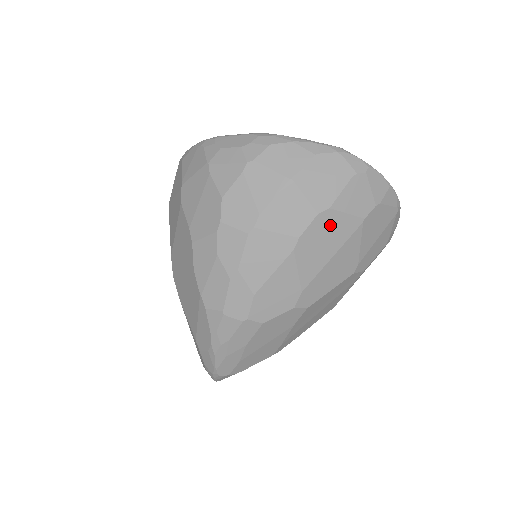
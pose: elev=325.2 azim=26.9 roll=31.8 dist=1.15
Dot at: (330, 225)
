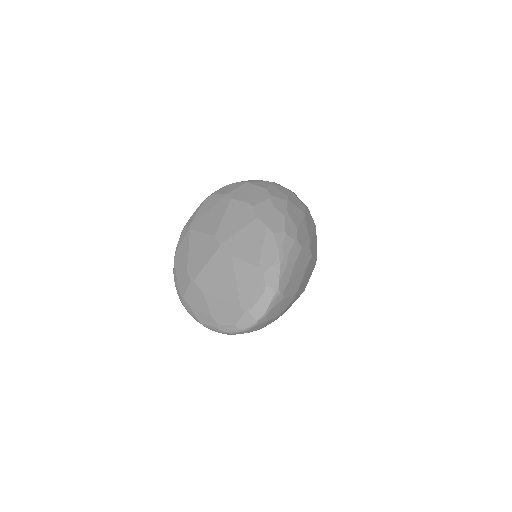
Dot at: (310, 218)
